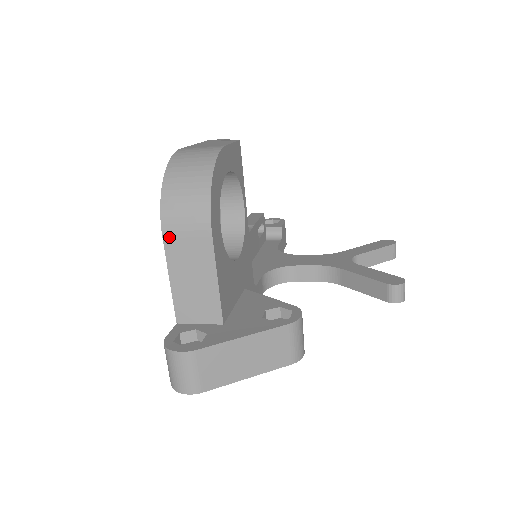
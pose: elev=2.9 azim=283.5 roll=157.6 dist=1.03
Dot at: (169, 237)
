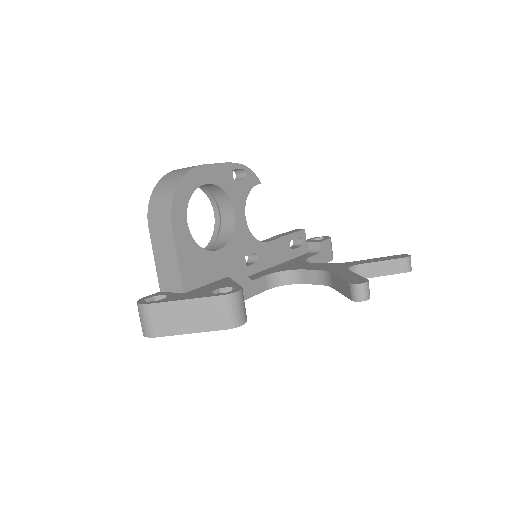
Dot at: (151, 227)
